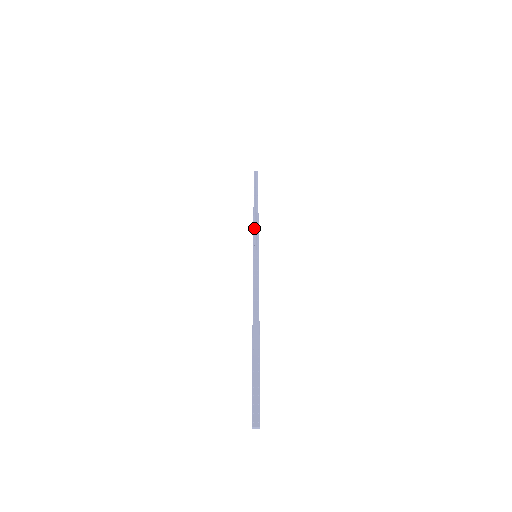
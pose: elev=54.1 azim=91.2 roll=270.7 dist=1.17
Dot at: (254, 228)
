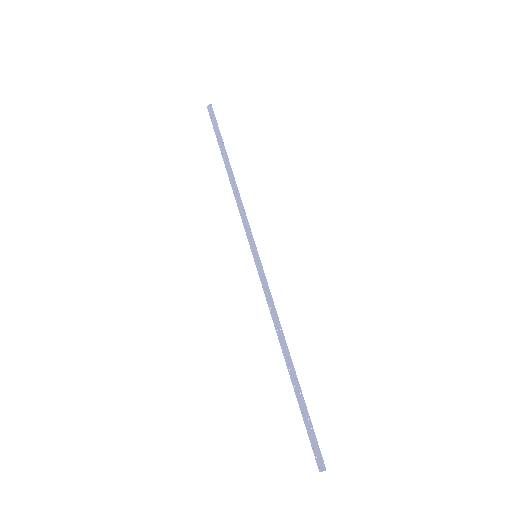
Dot at: (240, 212)
